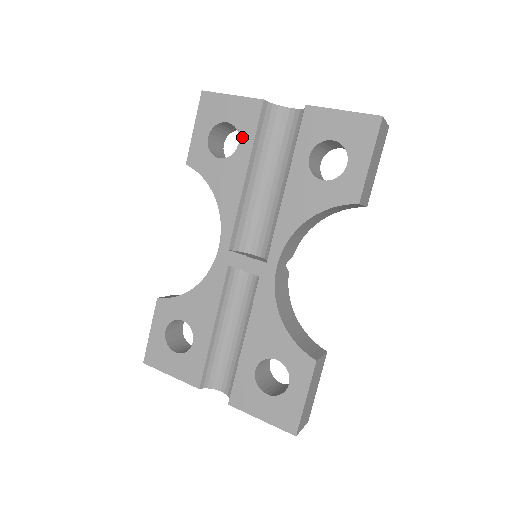
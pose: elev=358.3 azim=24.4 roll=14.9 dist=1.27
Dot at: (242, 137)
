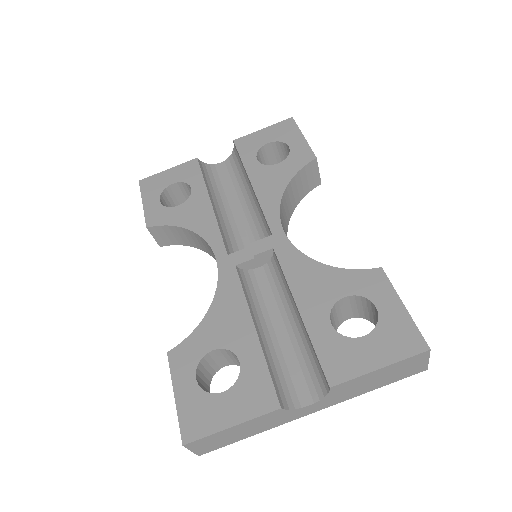
Dot at: (192, 183)
